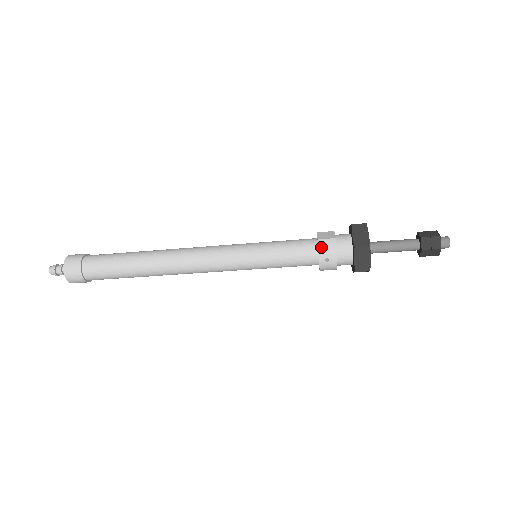
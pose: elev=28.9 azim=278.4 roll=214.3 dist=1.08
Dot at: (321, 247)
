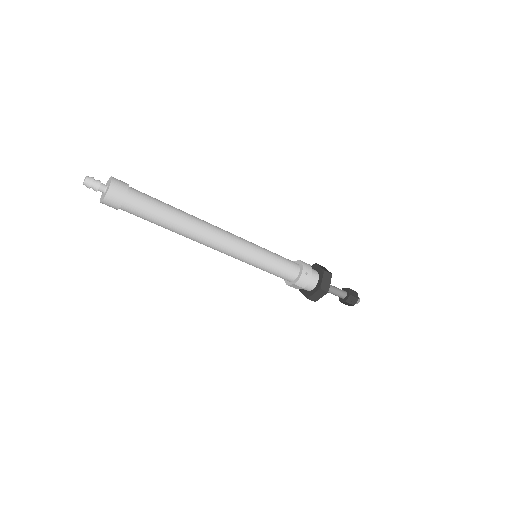
Dot at: (304, 264)
